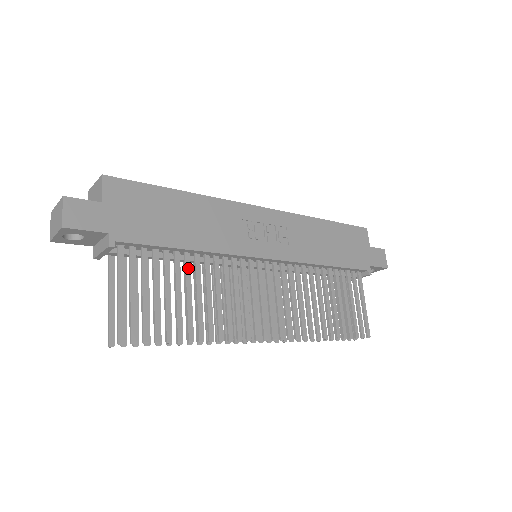
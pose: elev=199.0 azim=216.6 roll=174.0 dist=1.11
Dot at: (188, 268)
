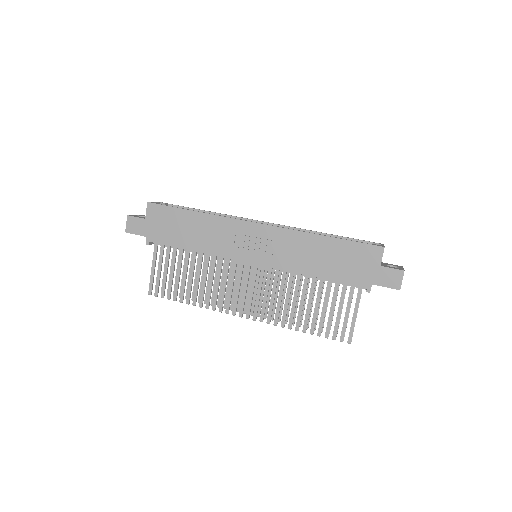
Dot at: (194, 260)
